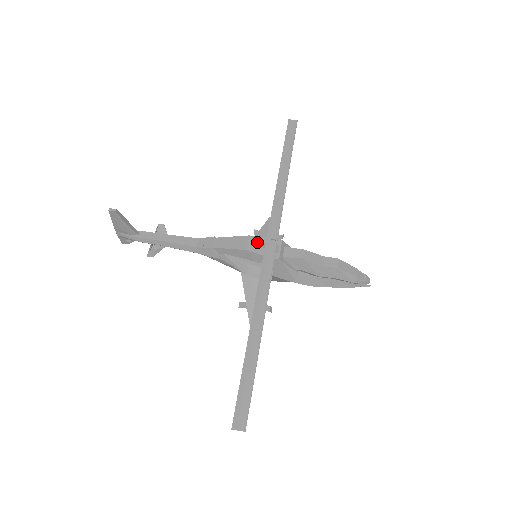
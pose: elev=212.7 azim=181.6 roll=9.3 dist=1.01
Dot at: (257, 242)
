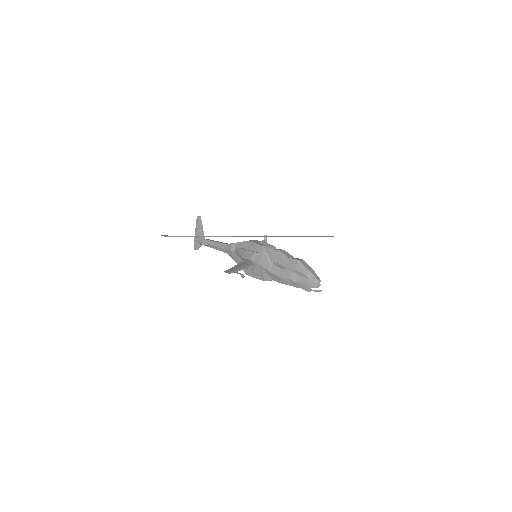
Dot at: (259, 242)
